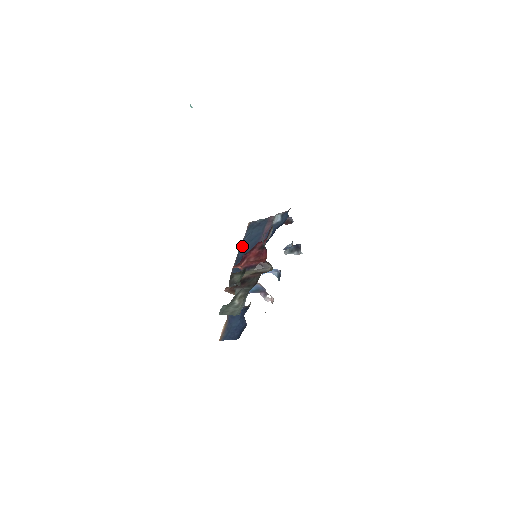
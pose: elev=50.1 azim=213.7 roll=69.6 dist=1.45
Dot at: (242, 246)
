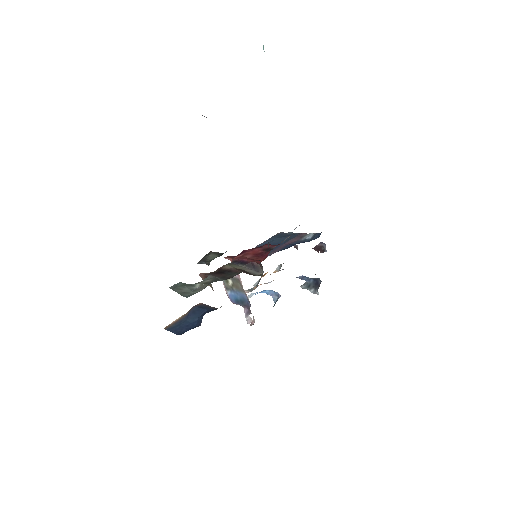
Dot at: occluded
